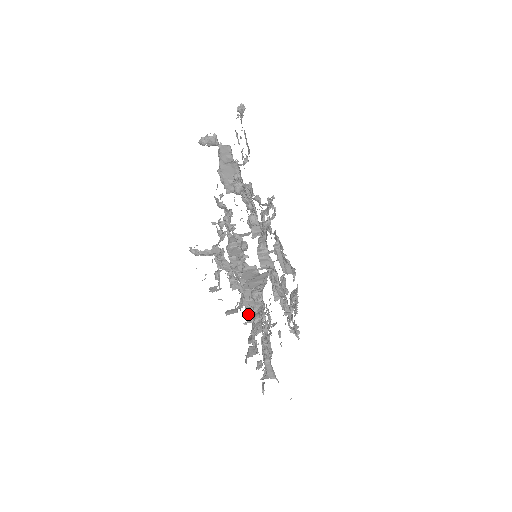
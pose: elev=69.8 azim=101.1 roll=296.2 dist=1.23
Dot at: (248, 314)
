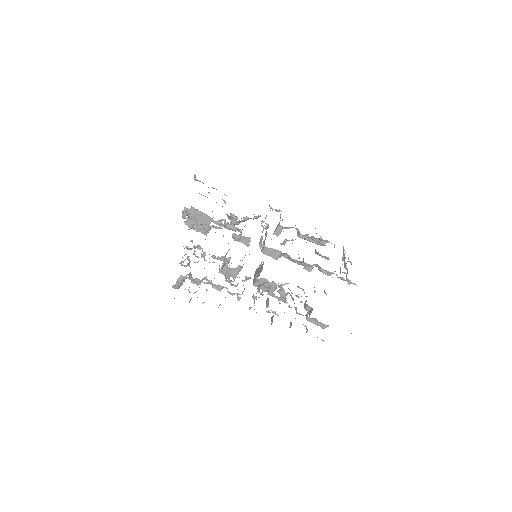
Dot at: (238, 299)
